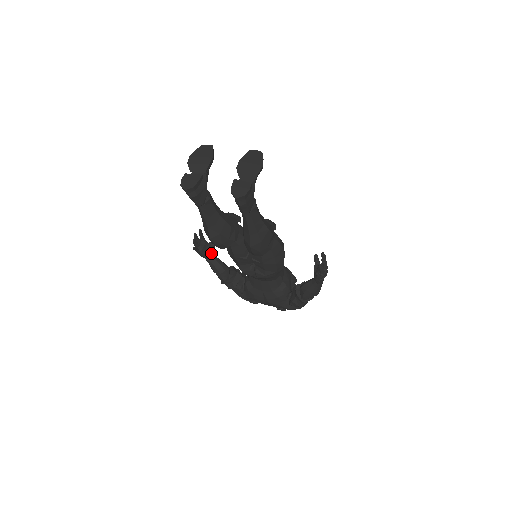
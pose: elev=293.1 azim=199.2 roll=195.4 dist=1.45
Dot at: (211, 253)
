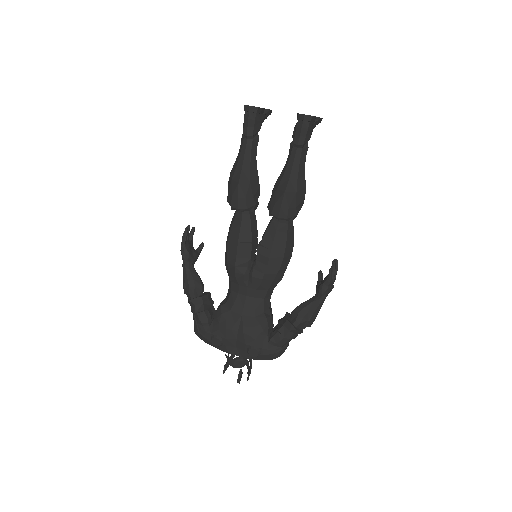
Dot at: (193, 259)
